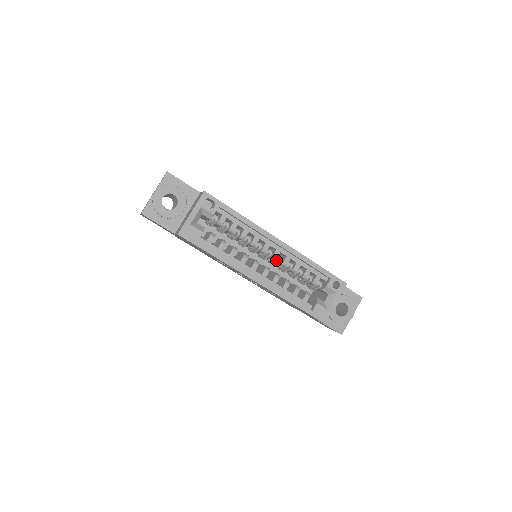
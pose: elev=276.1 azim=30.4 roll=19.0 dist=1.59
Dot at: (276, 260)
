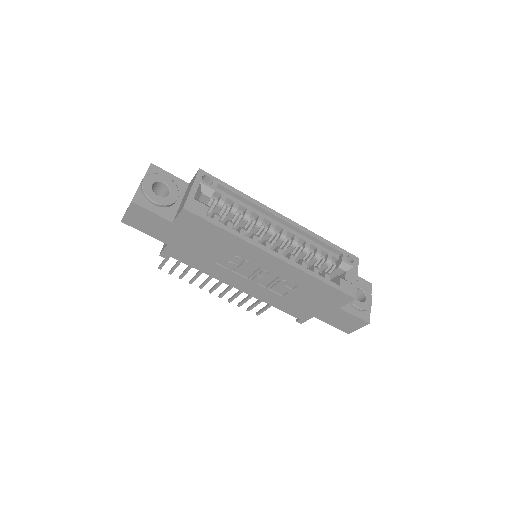
Dot at: (285, 241)
